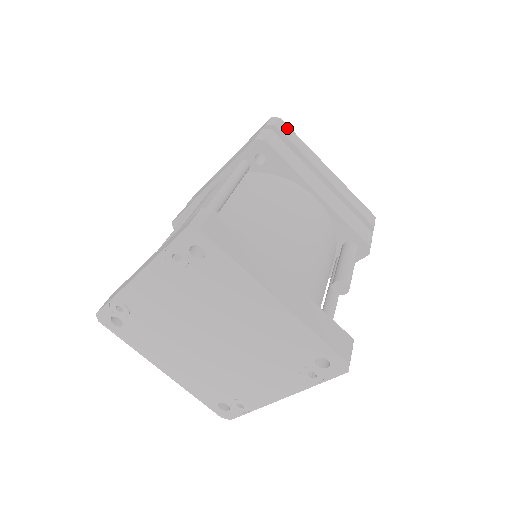
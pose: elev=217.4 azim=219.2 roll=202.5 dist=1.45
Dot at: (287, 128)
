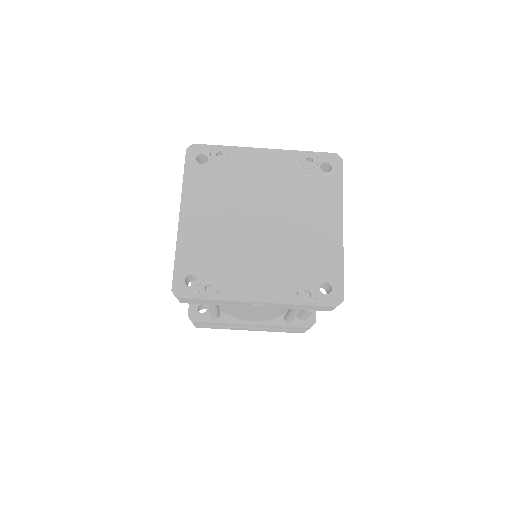
Dot at: occluded
